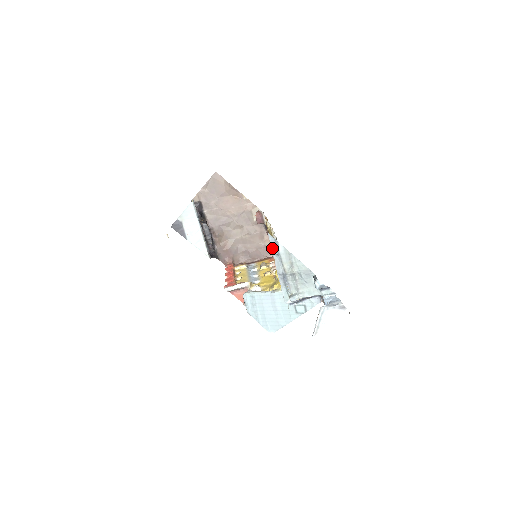
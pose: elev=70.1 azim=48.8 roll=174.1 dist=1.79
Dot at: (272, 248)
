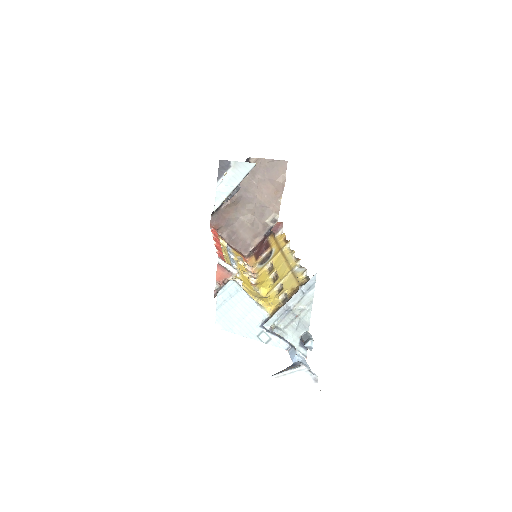
Dot at: (305, 285)
